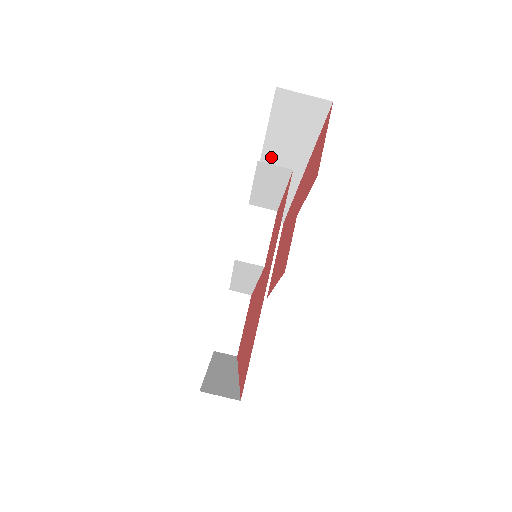
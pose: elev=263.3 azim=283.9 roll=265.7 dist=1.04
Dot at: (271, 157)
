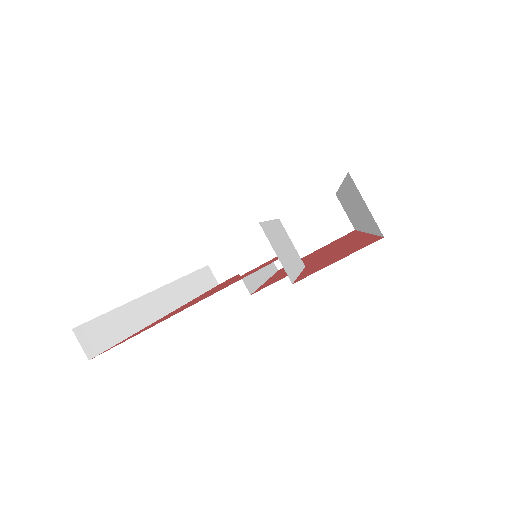
Dot at: (347, 195)
